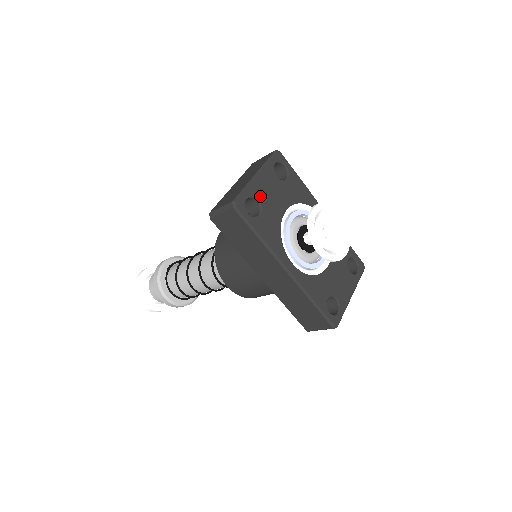
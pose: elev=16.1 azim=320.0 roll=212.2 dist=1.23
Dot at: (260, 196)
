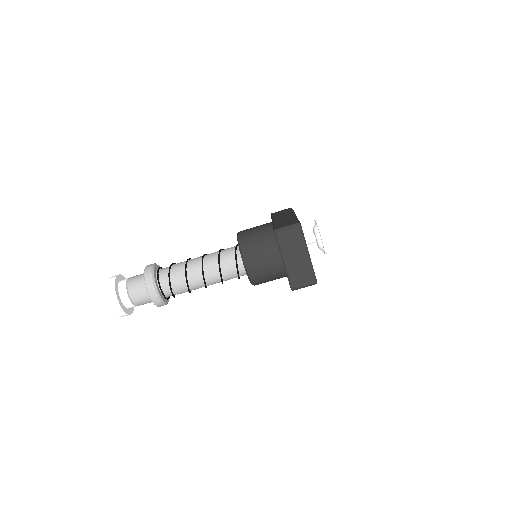
Dot at: occluded
